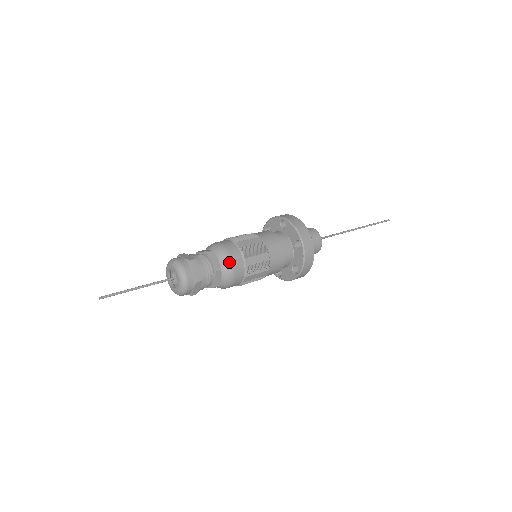
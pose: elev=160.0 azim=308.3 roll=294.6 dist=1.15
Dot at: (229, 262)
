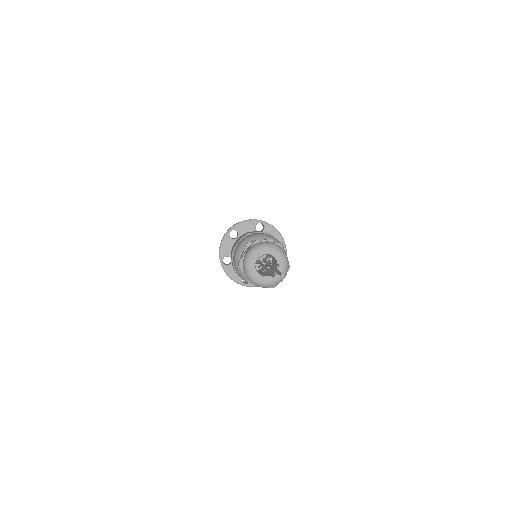
Dot at: (285, 252)
